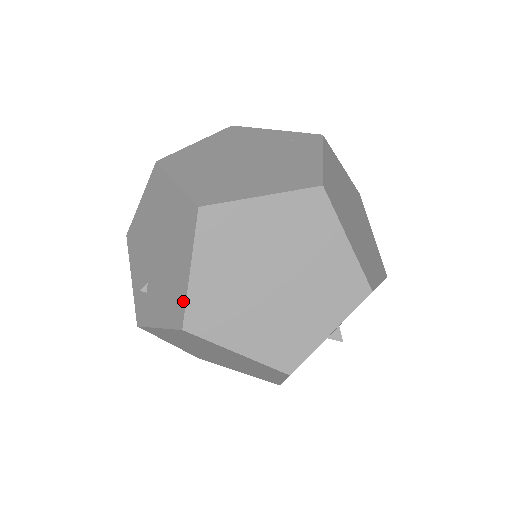
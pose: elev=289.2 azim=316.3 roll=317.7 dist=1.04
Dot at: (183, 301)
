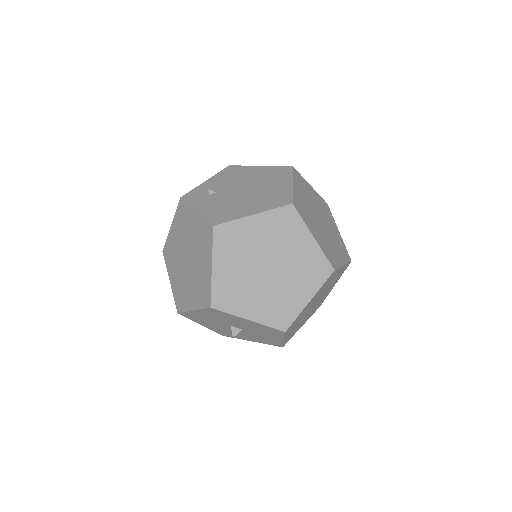
Dot at: (231, 219)
